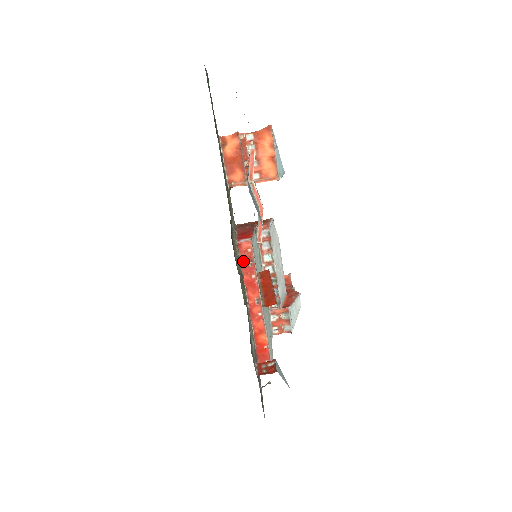
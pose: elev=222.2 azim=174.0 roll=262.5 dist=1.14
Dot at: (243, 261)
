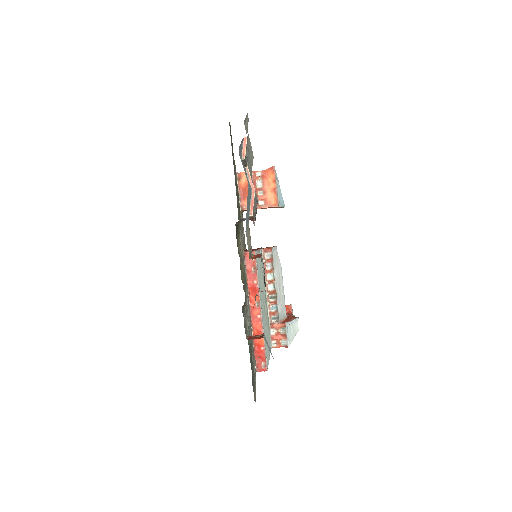
Dot at: (248, 268)
